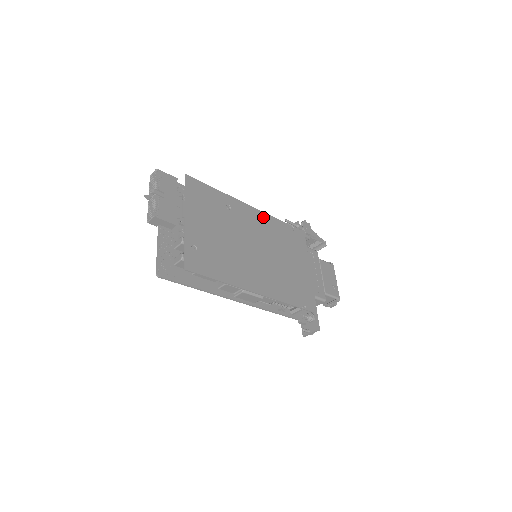
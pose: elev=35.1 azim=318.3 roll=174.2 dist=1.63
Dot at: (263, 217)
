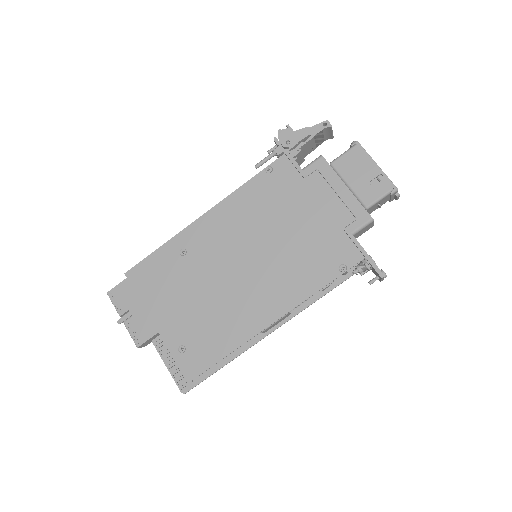
Dot at: (225, 208)
